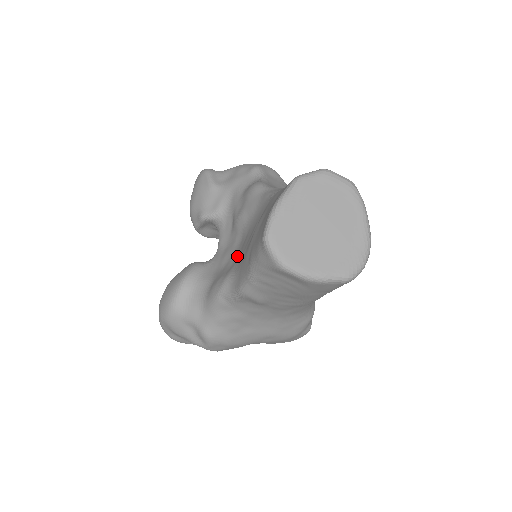
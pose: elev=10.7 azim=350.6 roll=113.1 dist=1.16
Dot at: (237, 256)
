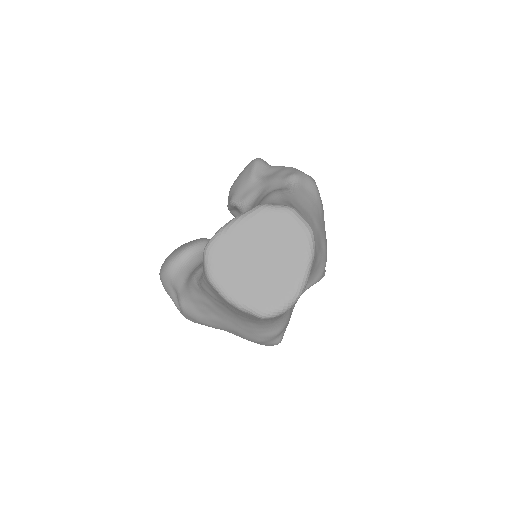
Dot at: occluded
